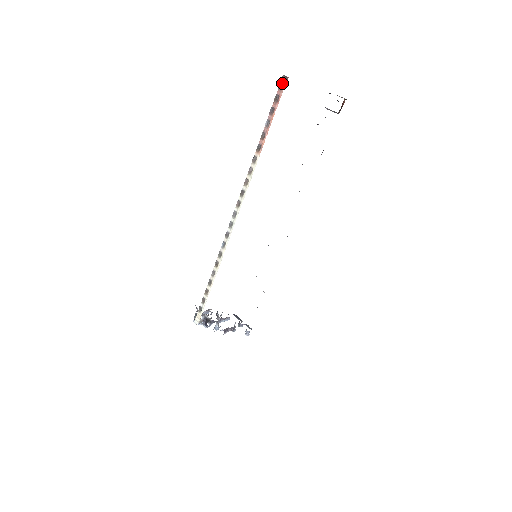
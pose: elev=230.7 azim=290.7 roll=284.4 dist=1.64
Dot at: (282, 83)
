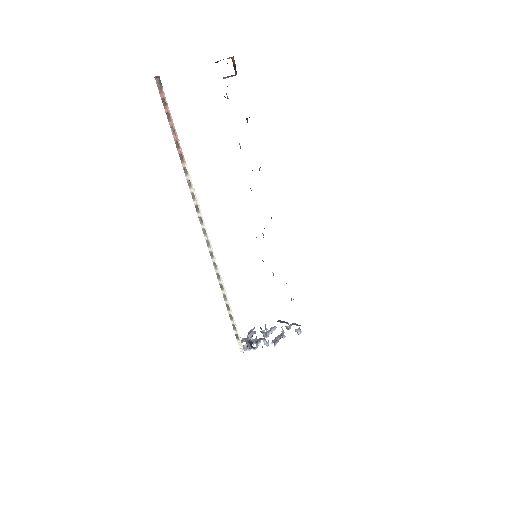
Dot at: (158, 85)
